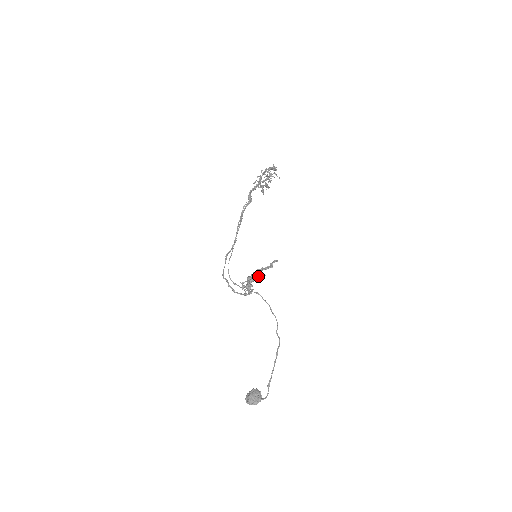
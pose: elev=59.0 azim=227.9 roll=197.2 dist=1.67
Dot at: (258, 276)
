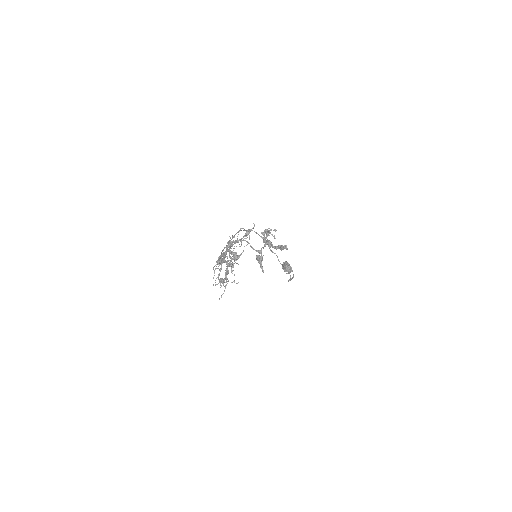
Dot at: (260, 266)
